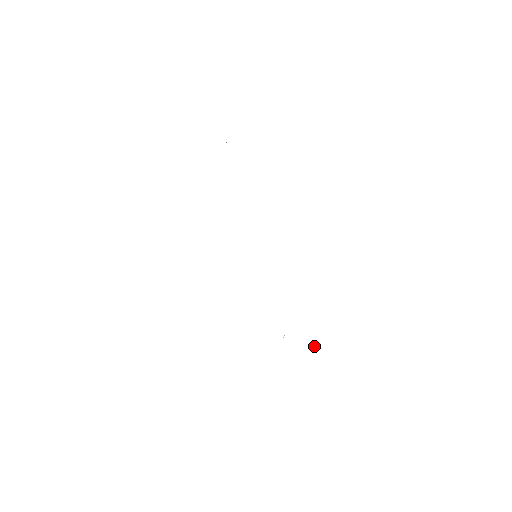
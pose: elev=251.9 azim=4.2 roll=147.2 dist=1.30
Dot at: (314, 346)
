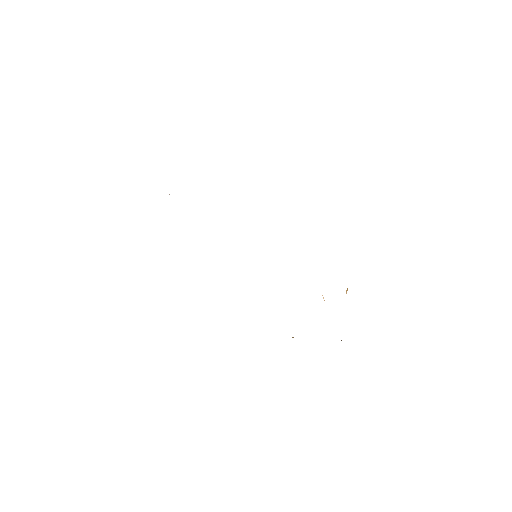
Dot at: (346, 292)
